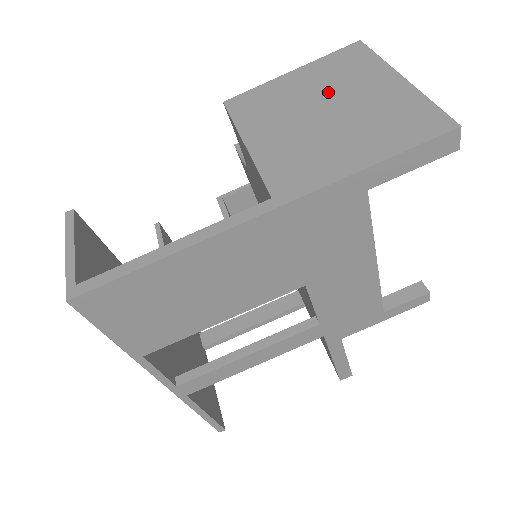
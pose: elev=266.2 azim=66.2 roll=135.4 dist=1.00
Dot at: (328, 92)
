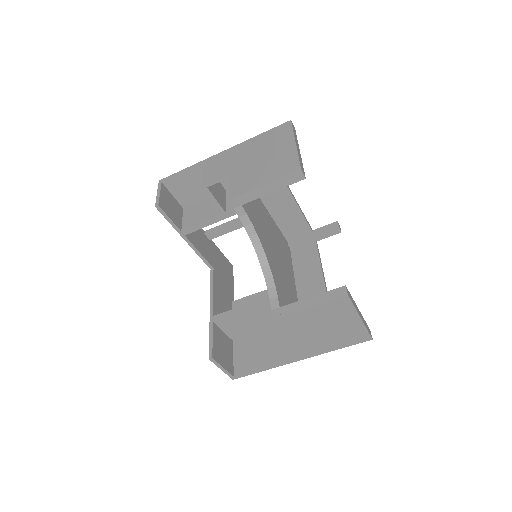
Dot at: (327, 322)
